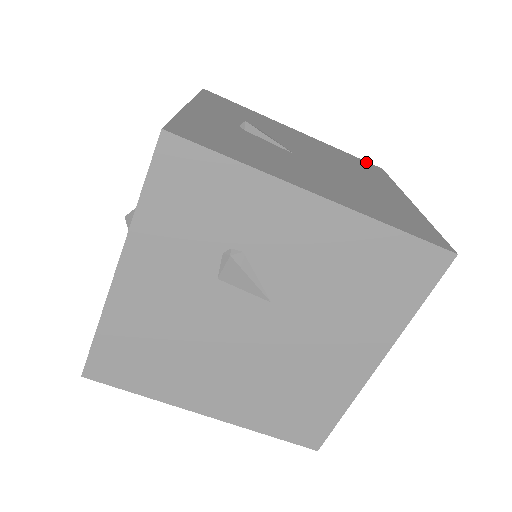
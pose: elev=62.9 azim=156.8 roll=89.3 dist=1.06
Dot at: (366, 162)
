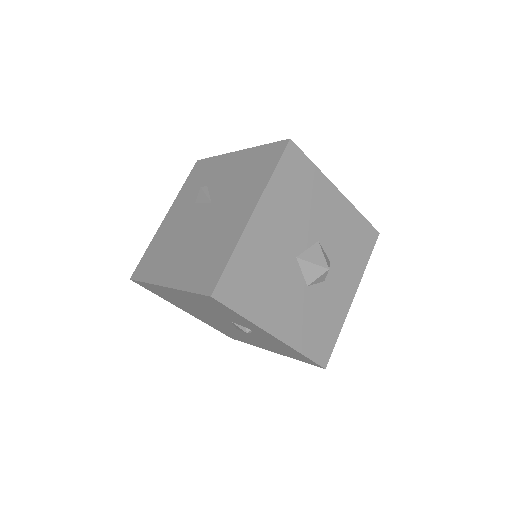
Dot at: occluded
